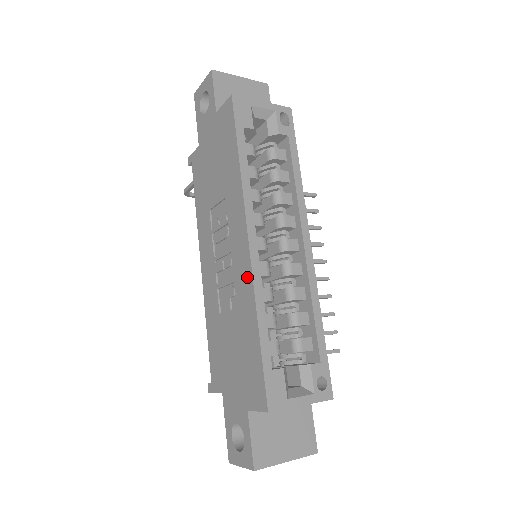
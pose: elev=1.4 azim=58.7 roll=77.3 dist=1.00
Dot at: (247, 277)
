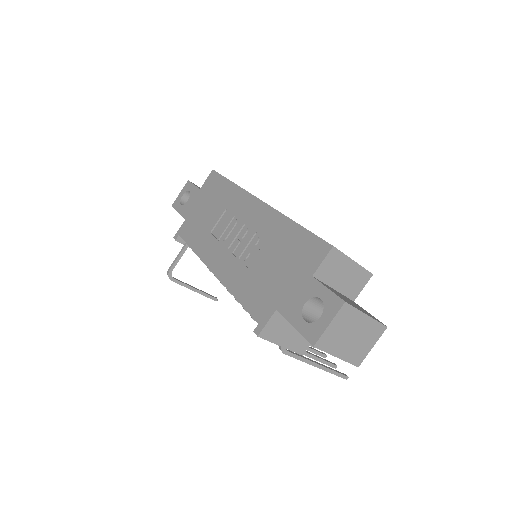
Dot at: (268, 214)
